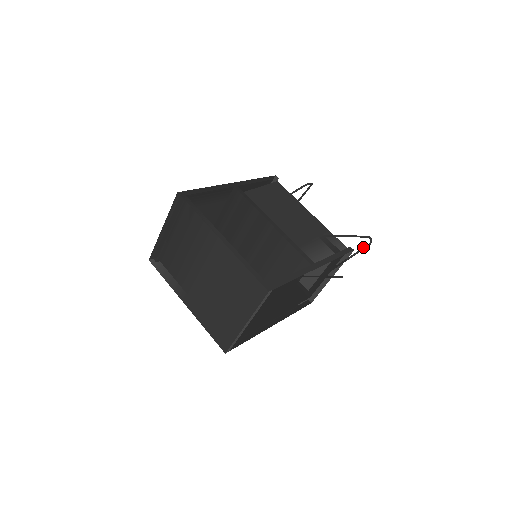
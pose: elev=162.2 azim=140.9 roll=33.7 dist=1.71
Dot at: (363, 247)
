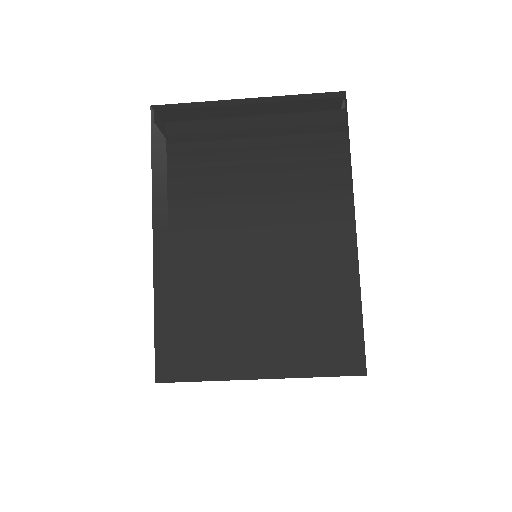
Dot at: occluded
